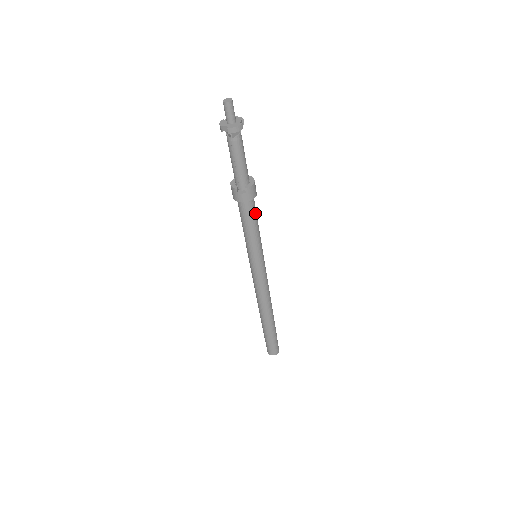
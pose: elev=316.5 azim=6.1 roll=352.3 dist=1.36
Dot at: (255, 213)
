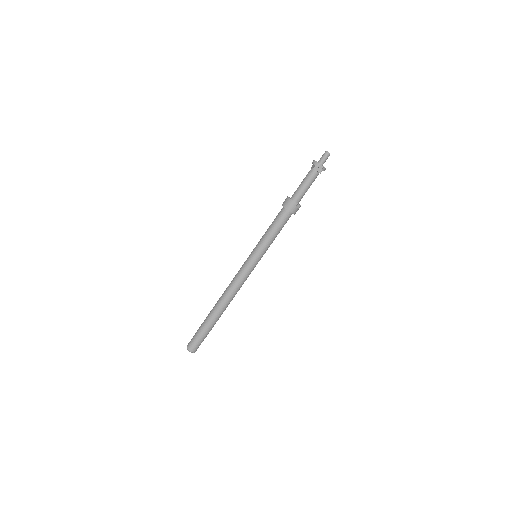
Dot at: occluded
